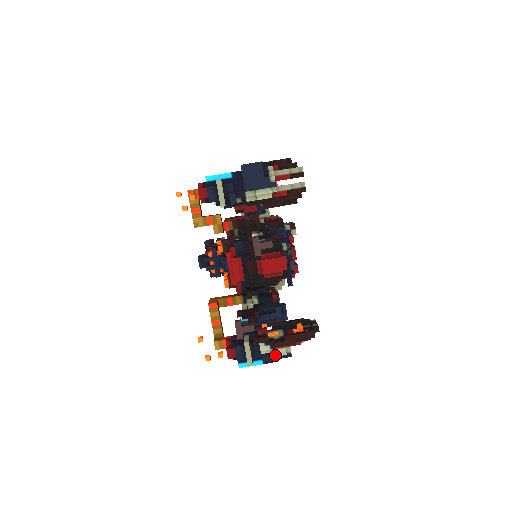
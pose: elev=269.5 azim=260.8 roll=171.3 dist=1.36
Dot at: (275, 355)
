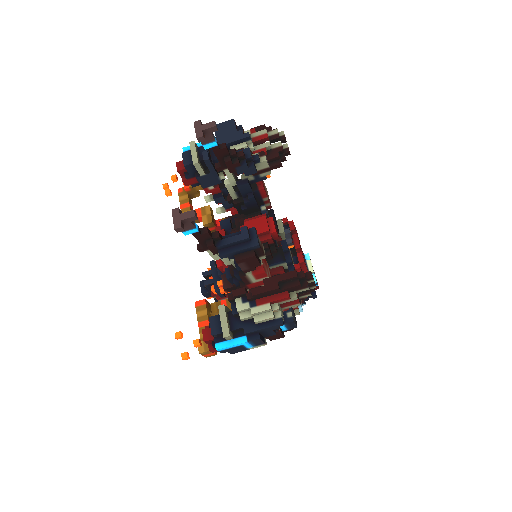
Dot at: (258, 319)
